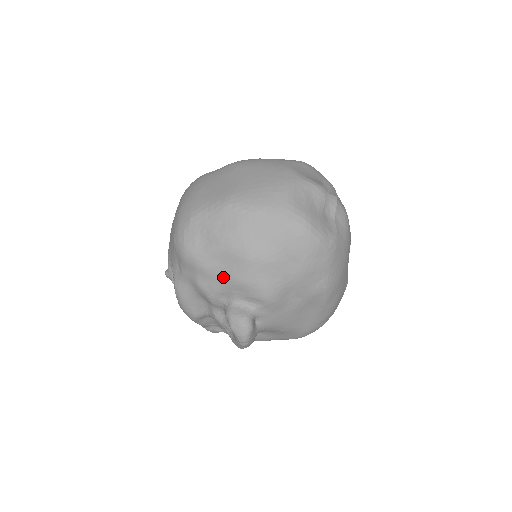
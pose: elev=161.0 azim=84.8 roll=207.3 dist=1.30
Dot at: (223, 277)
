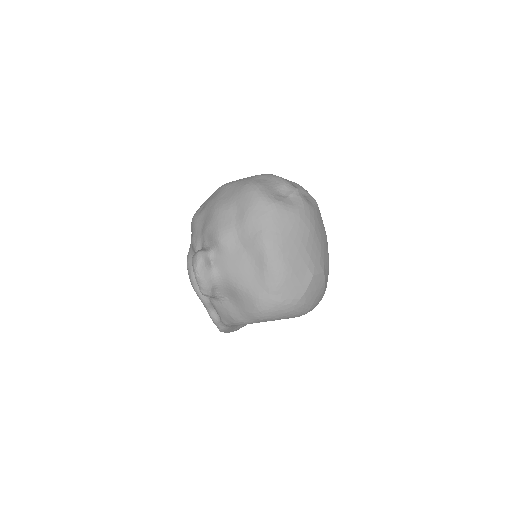
Dot at: (202, 228)
